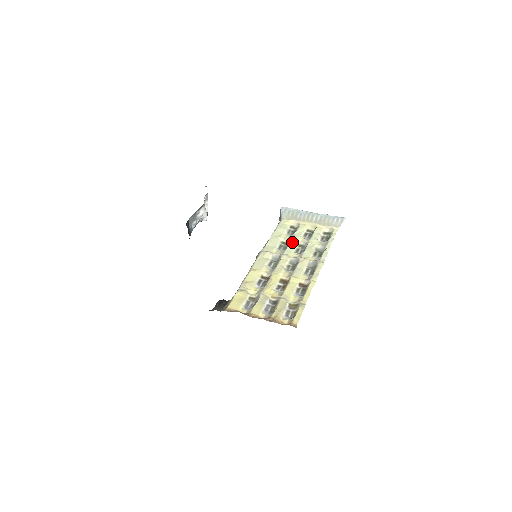
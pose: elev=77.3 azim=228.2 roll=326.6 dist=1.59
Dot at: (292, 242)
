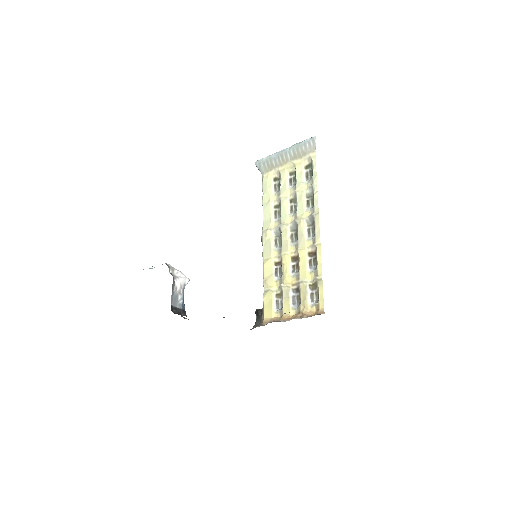
Dot at: (282, 203)
